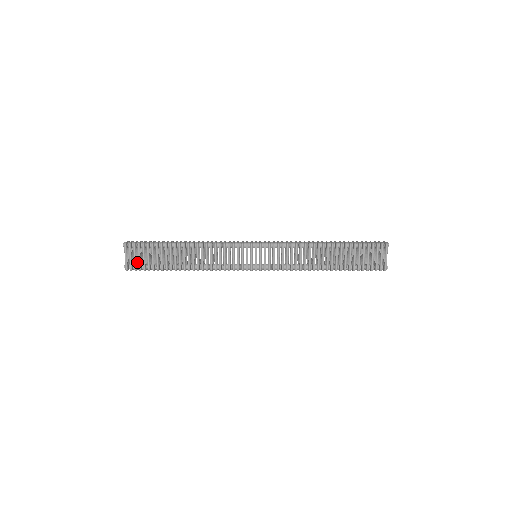
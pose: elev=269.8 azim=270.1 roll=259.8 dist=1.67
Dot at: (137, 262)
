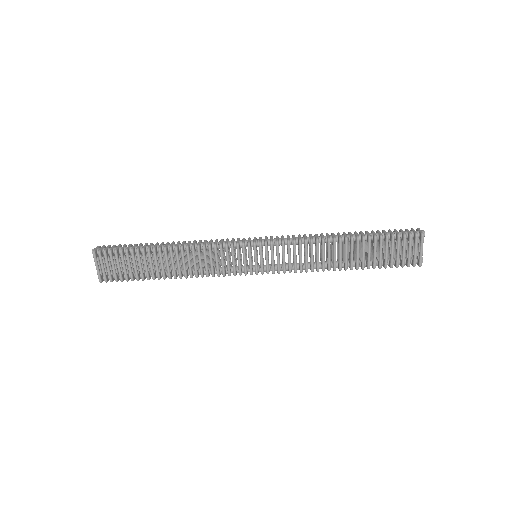
Dot at: (112, 271)
